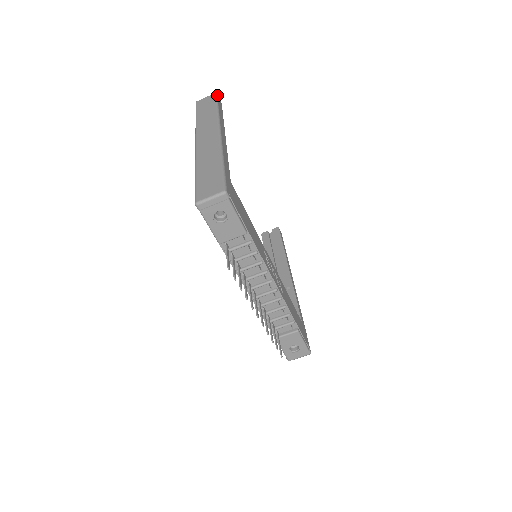
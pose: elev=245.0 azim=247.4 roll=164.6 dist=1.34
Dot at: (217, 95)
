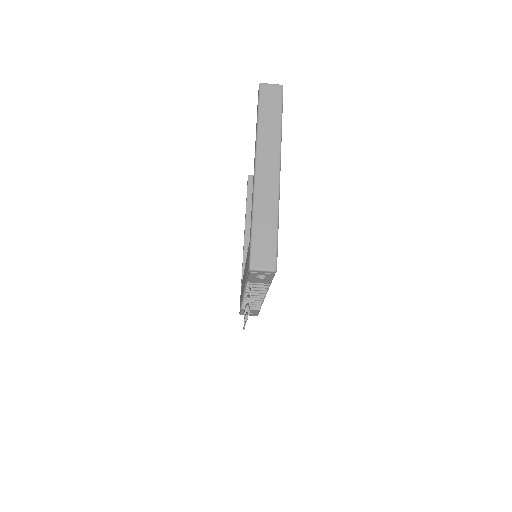
Dot at: occluded
